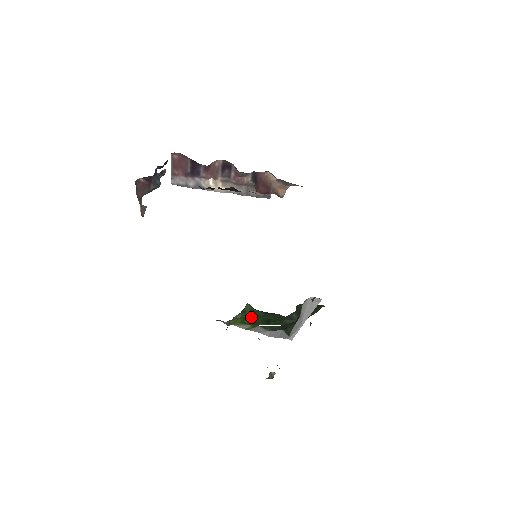
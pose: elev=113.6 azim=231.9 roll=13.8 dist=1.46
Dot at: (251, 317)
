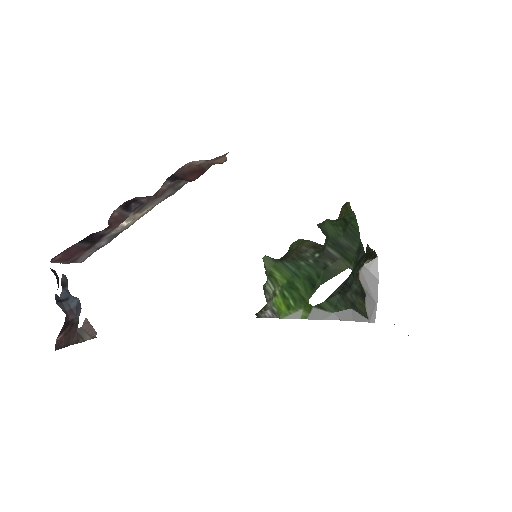
Dot at: (287, 285)
